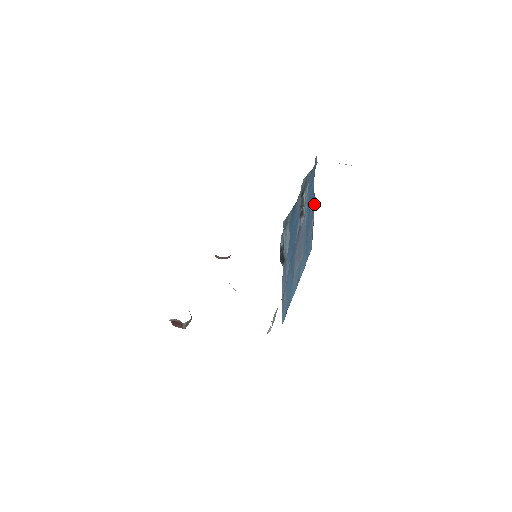
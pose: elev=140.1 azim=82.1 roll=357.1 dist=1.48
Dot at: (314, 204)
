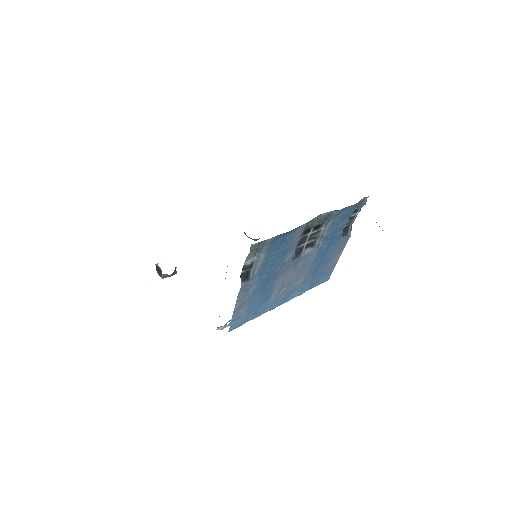
Dot at: (346, 241)
